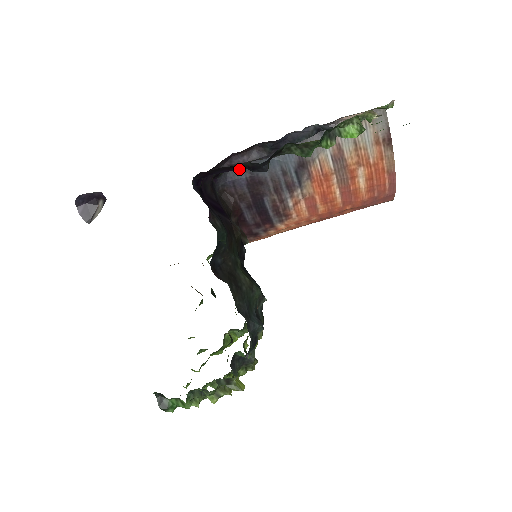
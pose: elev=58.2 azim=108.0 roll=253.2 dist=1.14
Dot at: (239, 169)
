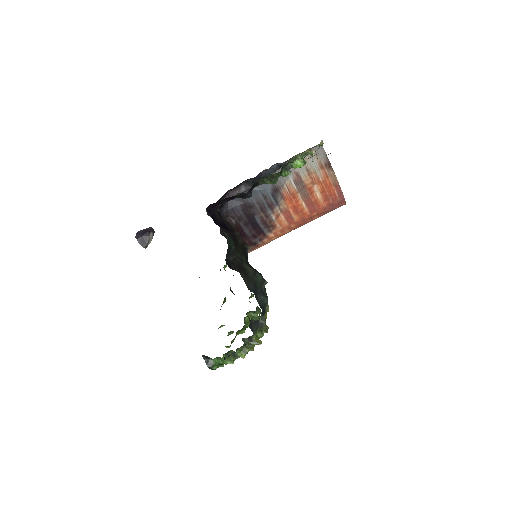
Dot at: (235, 200)
